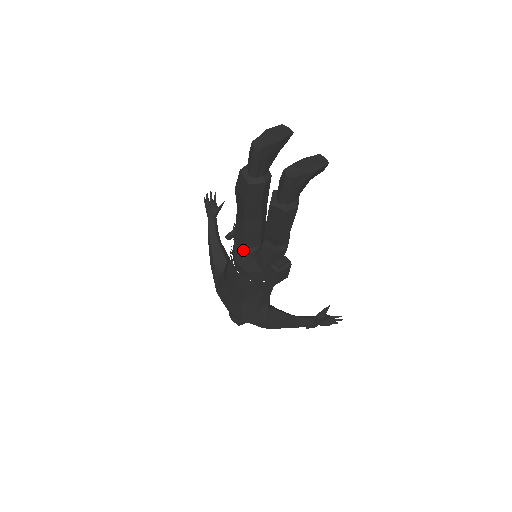
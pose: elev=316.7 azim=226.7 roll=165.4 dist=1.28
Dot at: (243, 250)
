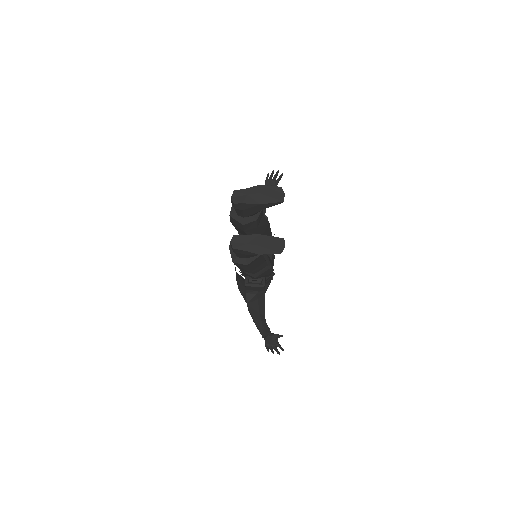
Dot at: occluded
